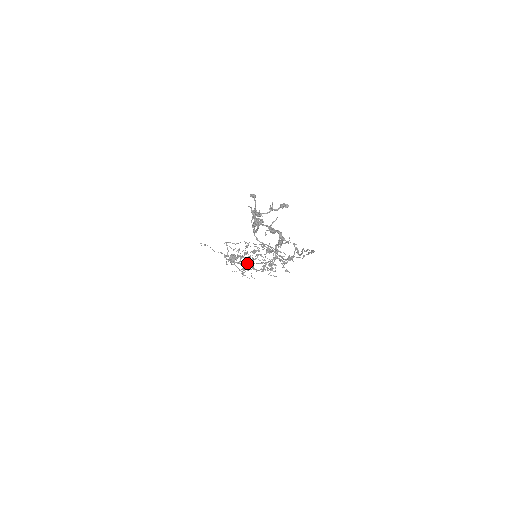
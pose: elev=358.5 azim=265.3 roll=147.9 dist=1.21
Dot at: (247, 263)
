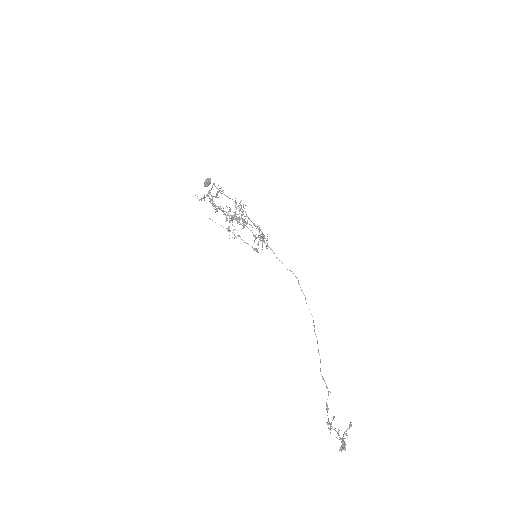
Dot at: (229, 215)
